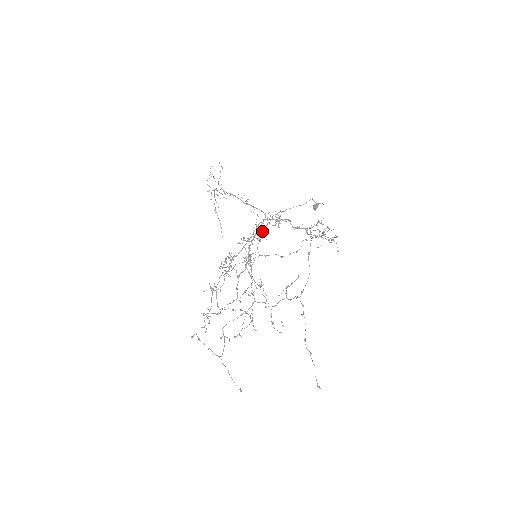
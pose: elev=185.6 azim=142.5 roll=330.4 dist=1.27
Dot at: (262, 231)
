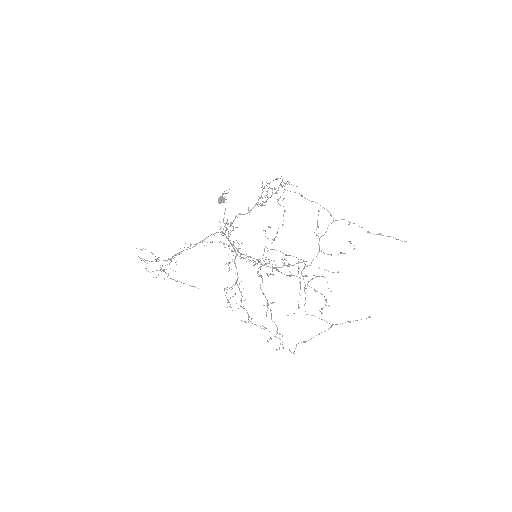
Dot at: (234, 242)
